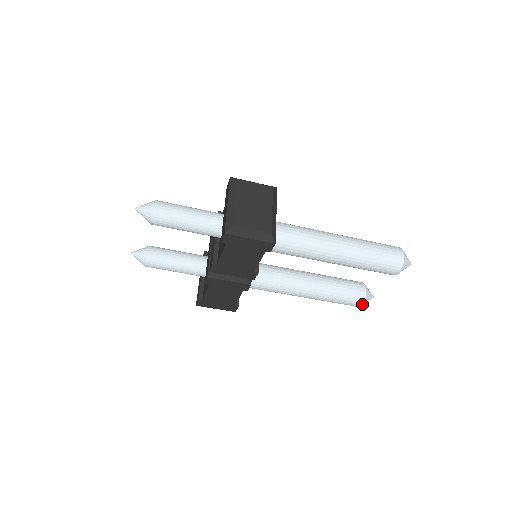
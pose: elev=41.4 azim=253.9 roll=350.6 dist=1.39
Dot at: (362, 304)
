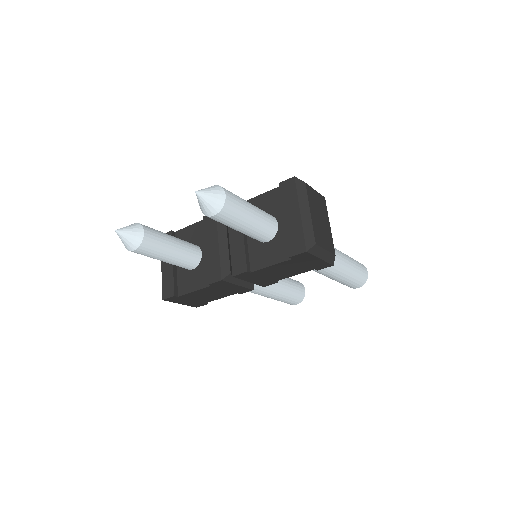
Dot at: (298, 303)
